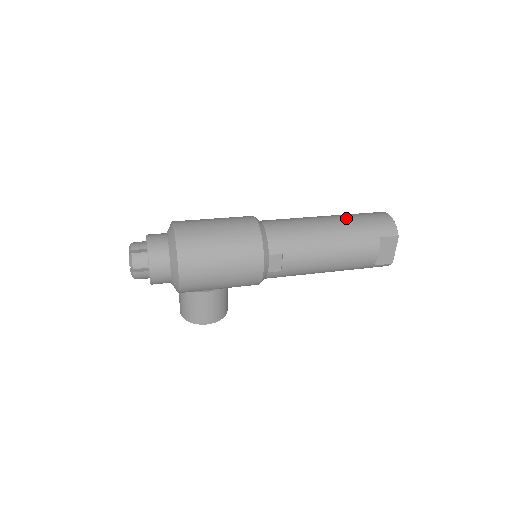
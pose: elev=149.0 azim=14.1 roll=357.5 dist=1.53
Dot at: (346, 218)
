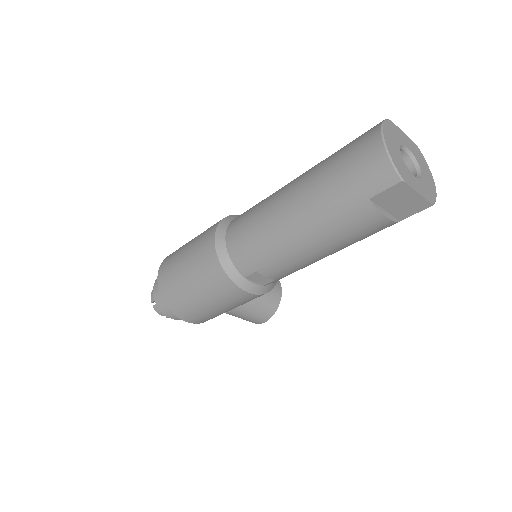
Dot at: (314, 182)
